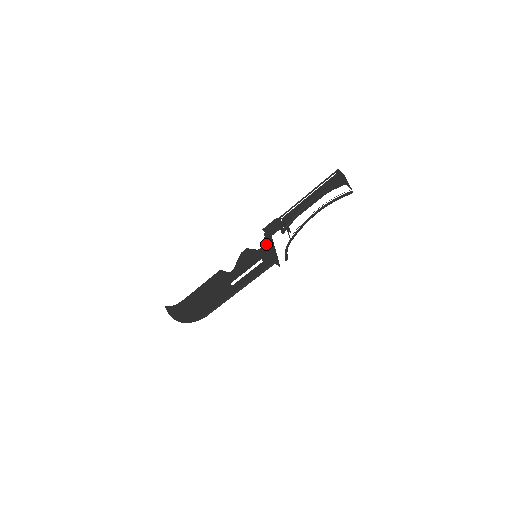
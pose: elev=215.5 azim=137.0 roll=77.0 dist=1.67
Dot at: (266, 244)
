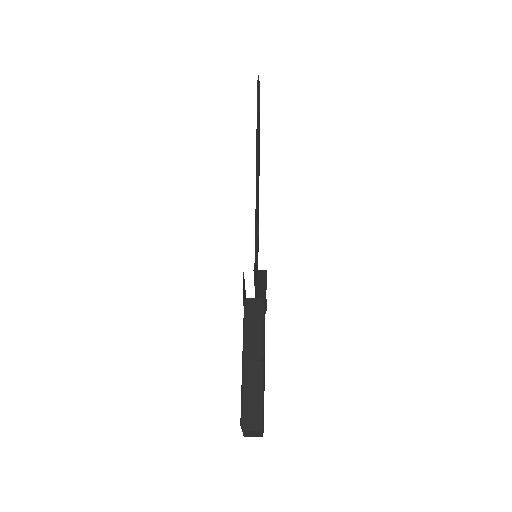
Dot at: occluded
